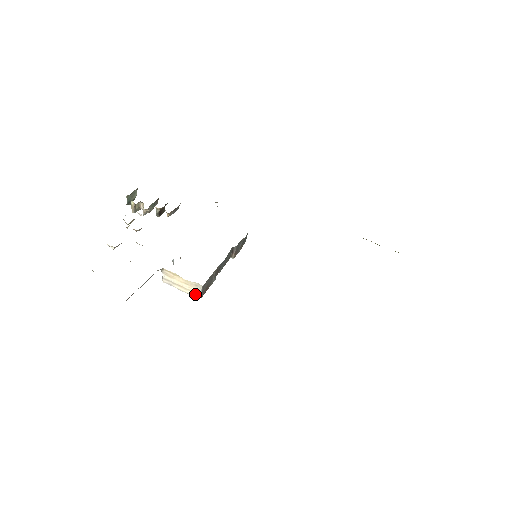
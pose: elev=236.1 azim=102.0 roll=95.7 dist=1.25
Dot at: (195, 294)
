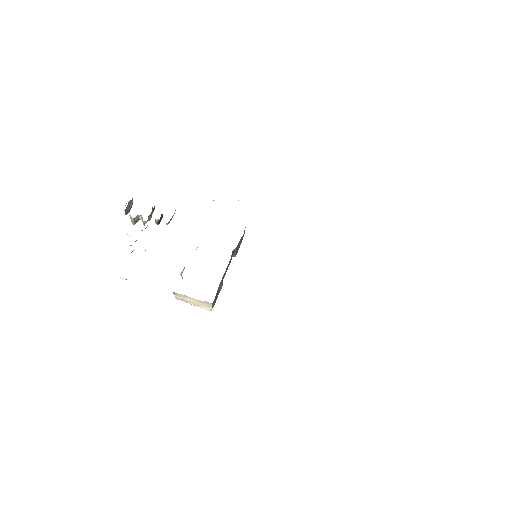
Dot at: (207, 308)
